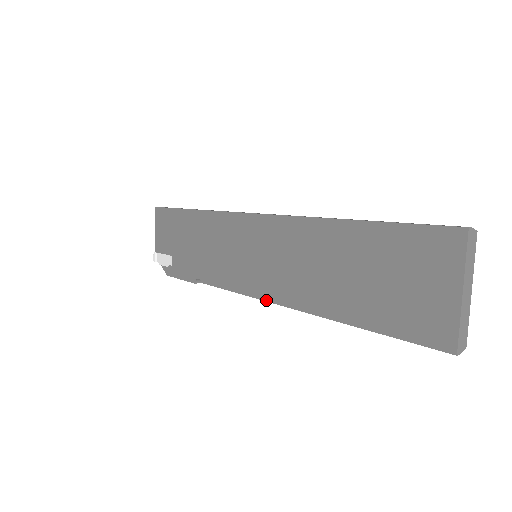
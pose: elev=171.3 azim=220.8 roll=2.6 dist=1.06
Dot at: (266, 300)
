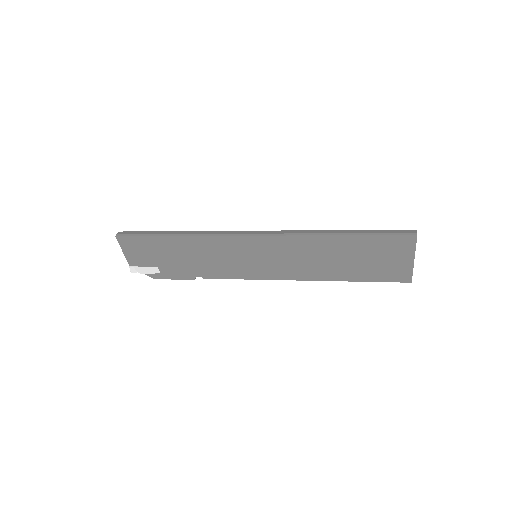
Dot at: occluded
